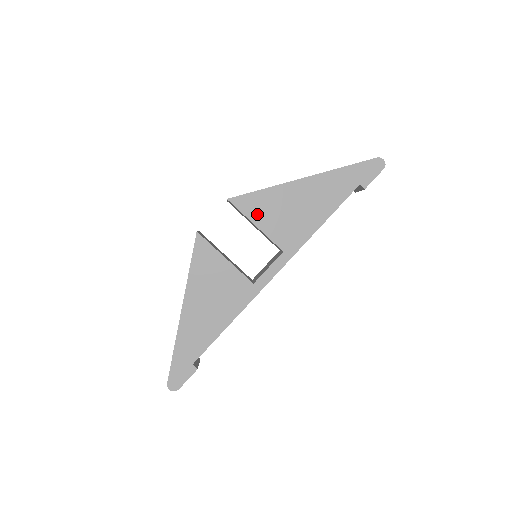
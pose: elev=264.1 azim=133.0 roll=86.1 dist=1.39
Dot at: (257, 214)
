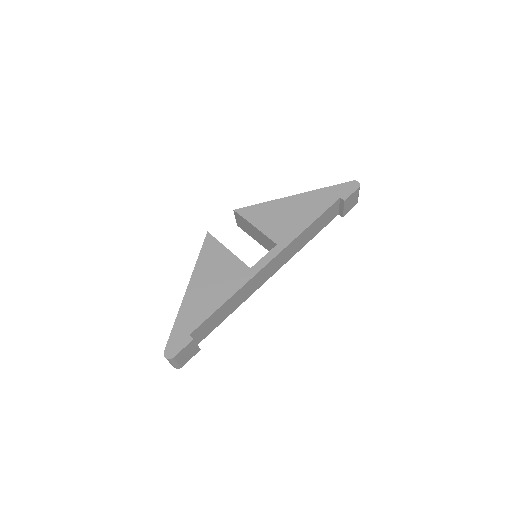
Dot at: (256, 219)
